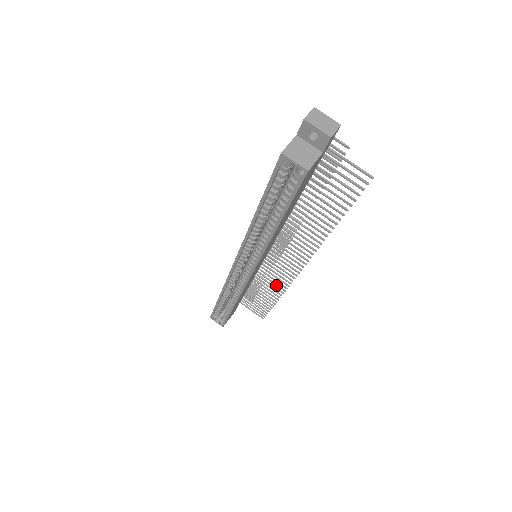
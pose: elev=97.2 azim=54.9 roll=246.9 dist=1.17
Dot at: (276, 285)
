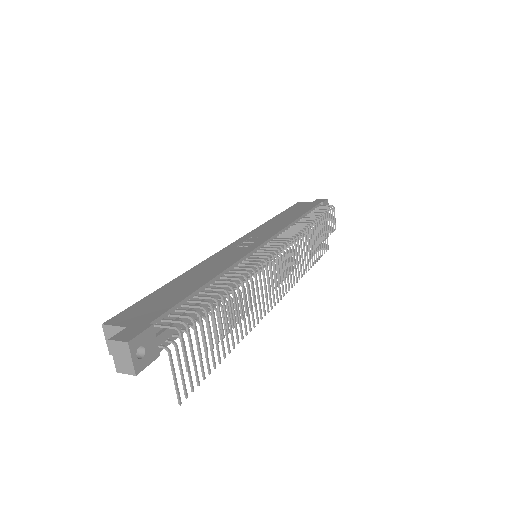
Dot at: (298, 269)
